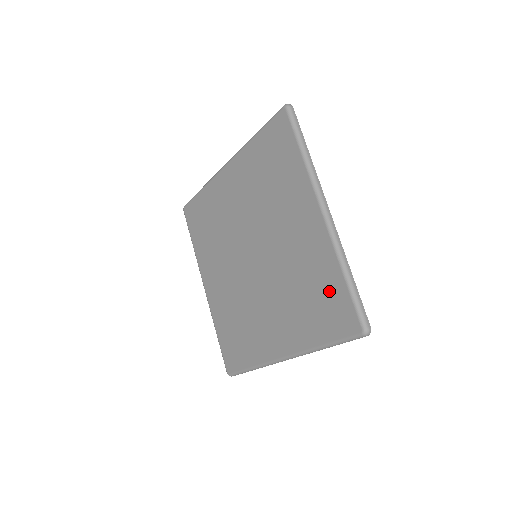
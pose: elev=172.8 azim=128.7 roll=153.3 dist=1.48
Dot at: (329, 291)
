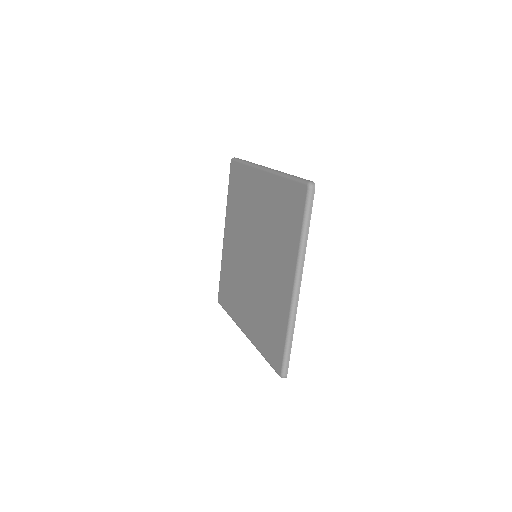
Dot at: (285, 198)
